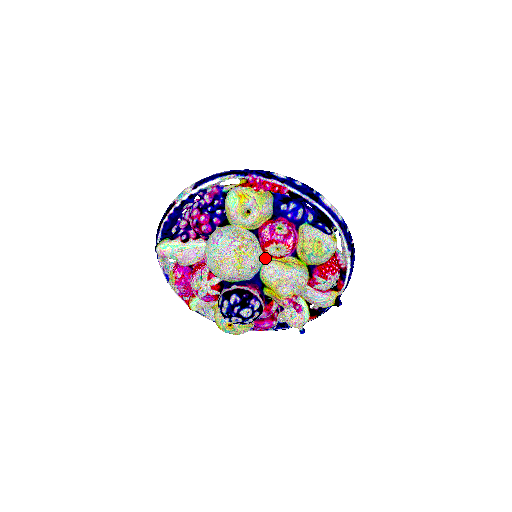
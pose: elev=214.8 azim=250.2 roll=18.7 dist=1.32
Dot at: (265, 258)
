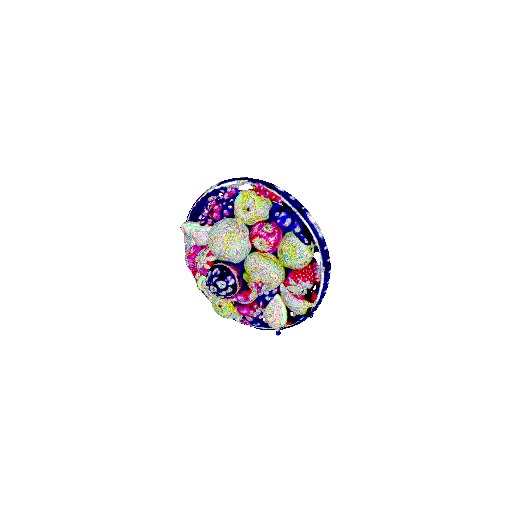
Dot at: (253, 251)
